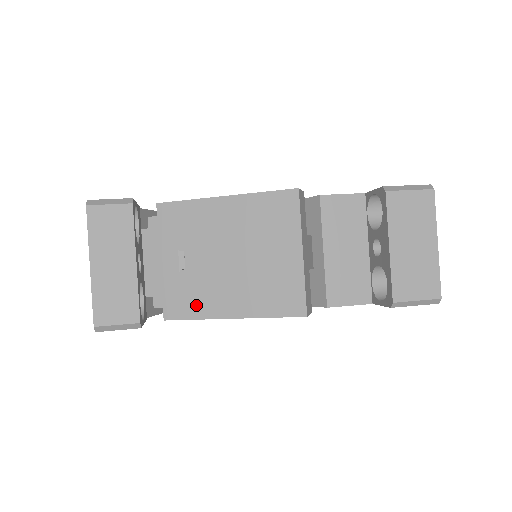
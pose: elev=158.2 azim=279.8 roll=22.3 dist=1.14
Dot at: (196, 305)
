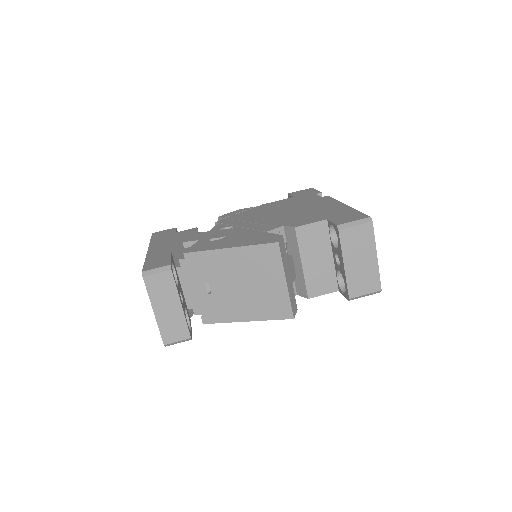
Dot at: (222, 315)
